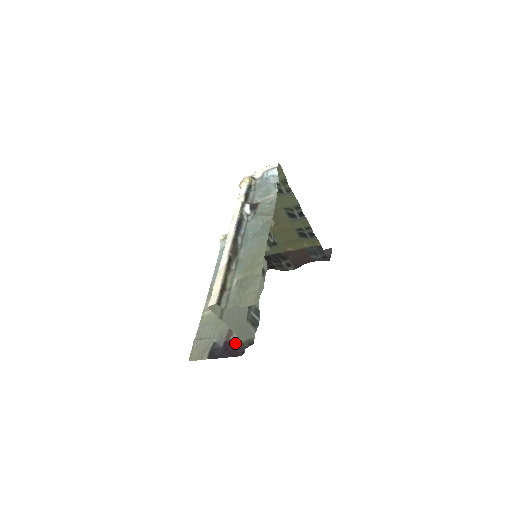
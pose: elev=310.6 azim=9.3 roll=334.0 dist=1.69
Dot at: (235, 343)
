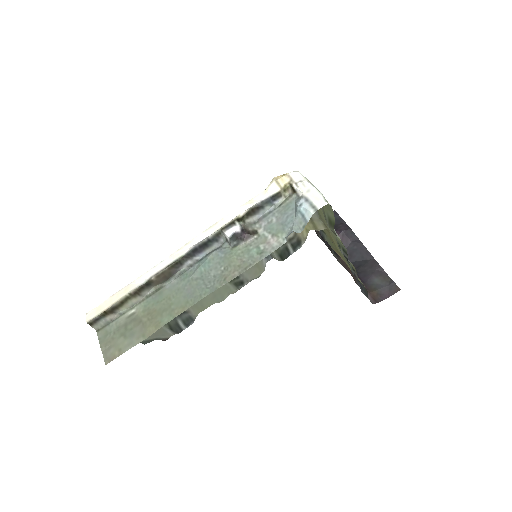
Dot at: occluded
